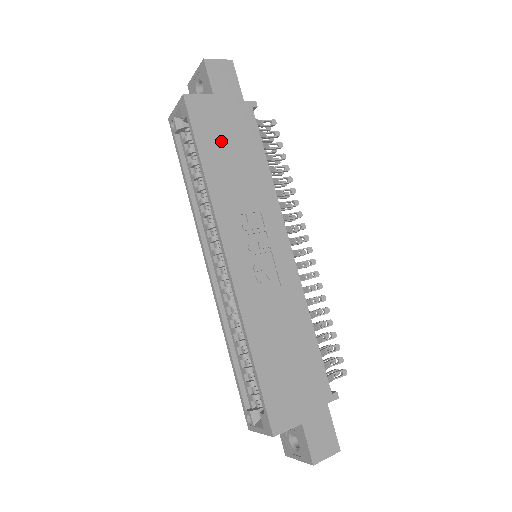
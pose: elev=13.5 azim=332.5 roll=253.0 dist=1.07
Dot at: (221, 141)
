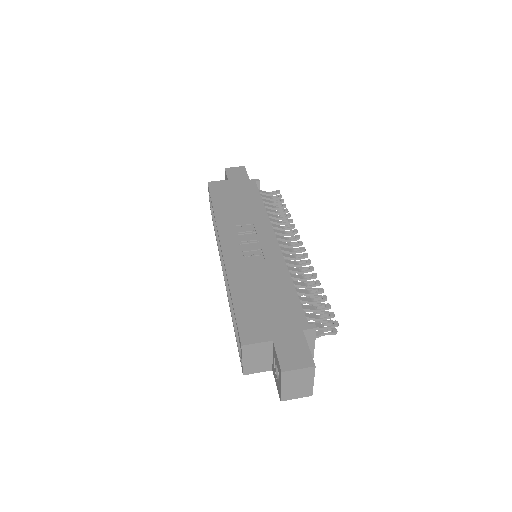
Dot at: (229, 196)
